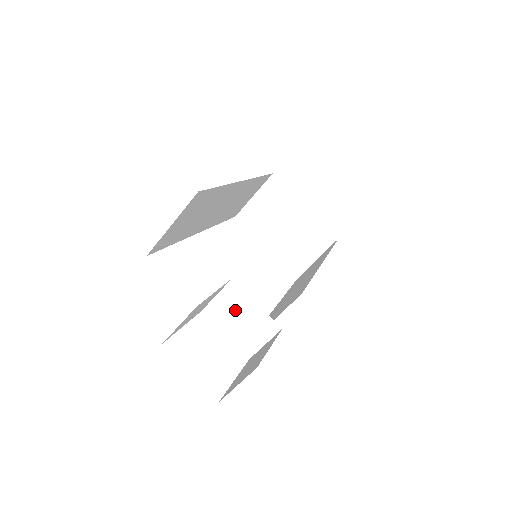
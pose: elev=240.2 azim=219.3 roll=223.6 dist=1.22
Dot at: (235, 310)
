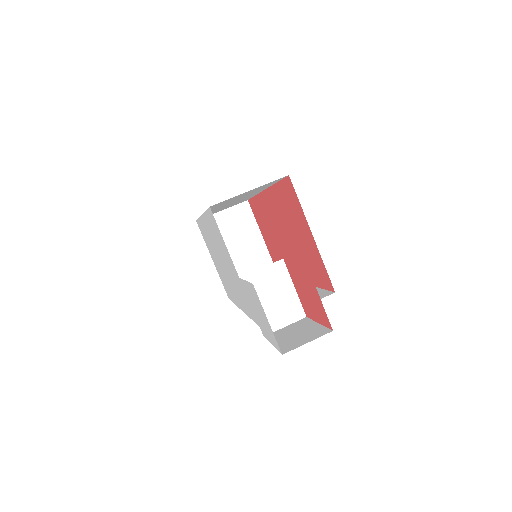
Dot at: (272, 287)
